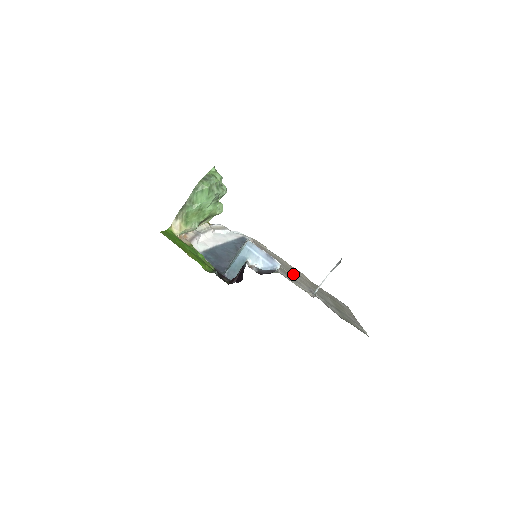
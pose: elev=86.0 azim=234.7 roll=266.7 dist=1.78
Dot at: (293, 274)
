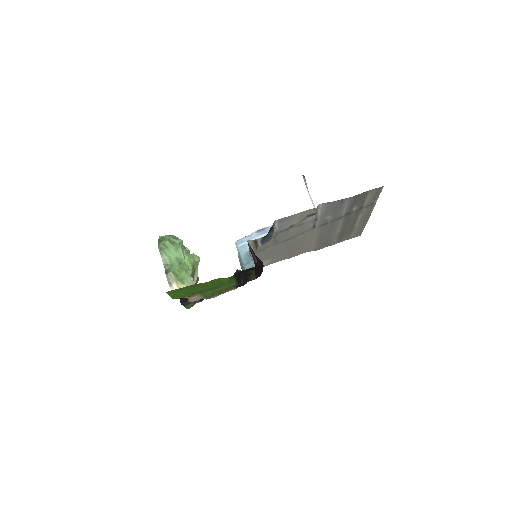
Dot at: (295, 241)
